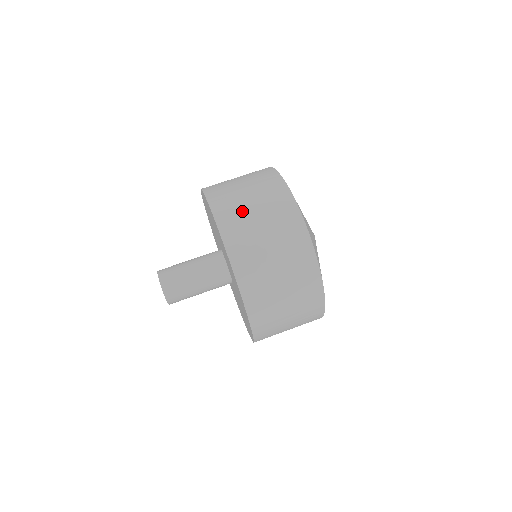
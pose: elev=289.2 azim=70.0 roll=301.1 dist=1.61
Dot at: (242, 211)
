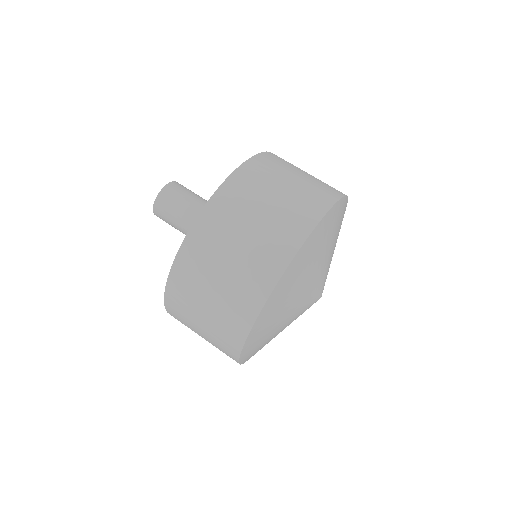
Dot at: (288, 167)
